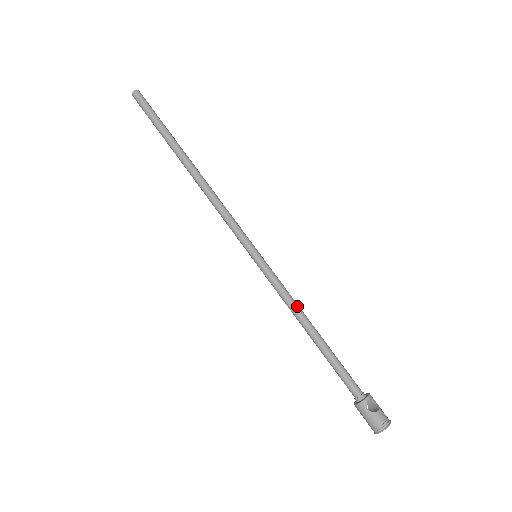
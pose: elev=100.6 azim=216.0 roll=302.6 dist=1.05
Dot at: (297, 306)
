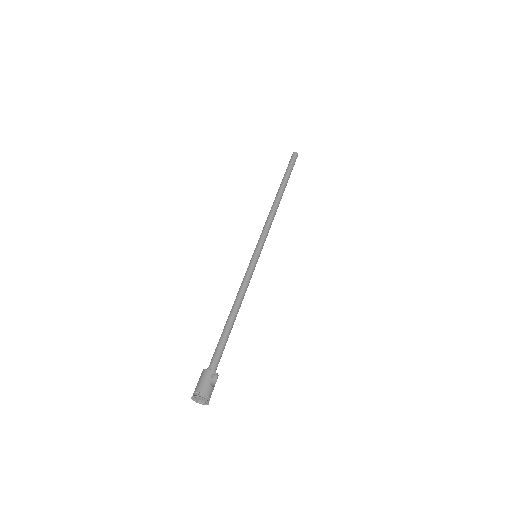
Dot at: (244, 295)
